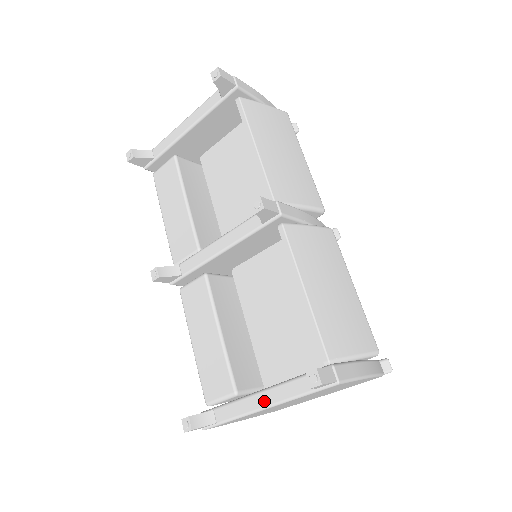
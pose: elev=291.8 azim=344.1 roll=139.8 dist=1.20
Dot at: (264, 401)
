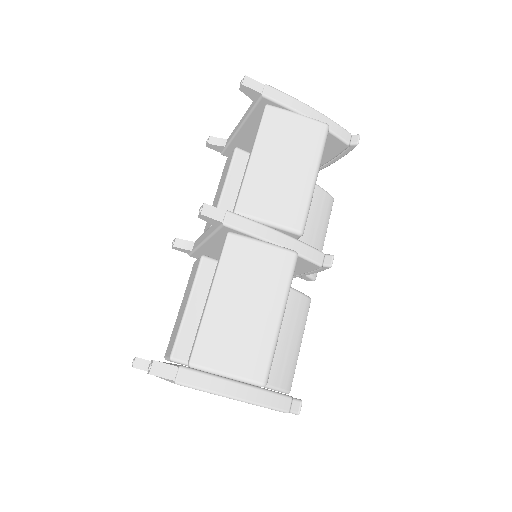
Dot at: occluded
